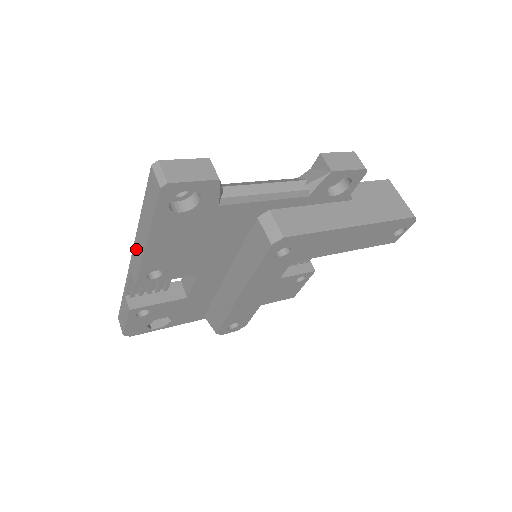
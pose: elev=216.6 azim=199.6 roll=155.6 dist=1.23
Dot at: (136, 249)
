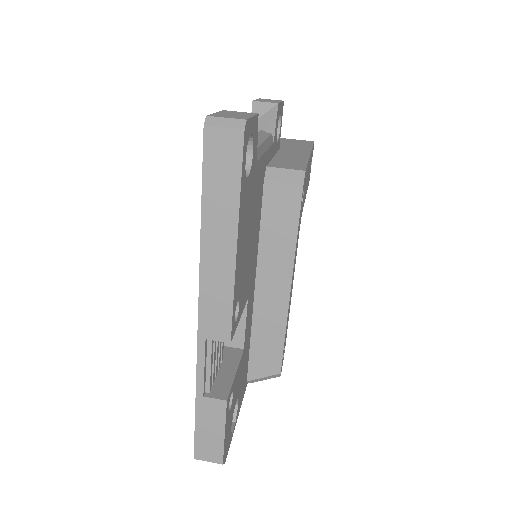
Dot at: (209, 287)
